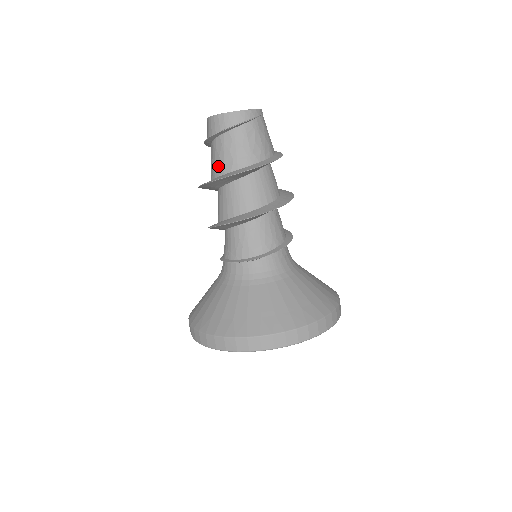
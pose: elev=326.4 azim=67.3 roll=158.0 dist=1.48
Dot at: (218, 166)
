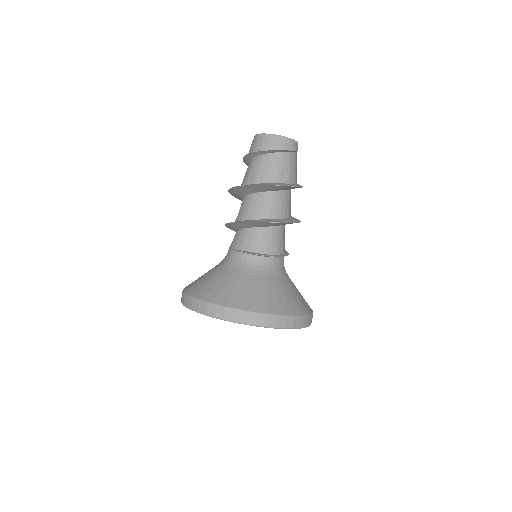
Dot at: (274, 175)
